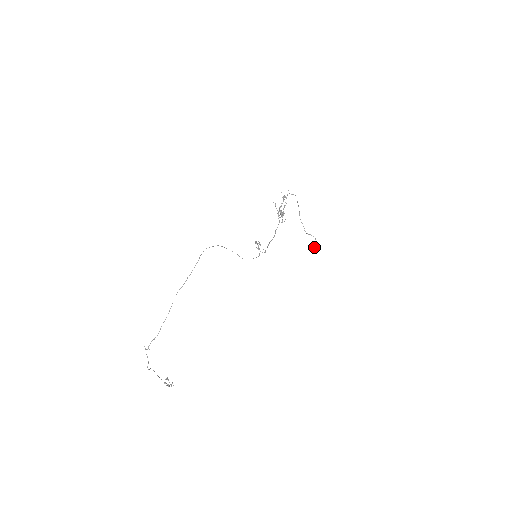
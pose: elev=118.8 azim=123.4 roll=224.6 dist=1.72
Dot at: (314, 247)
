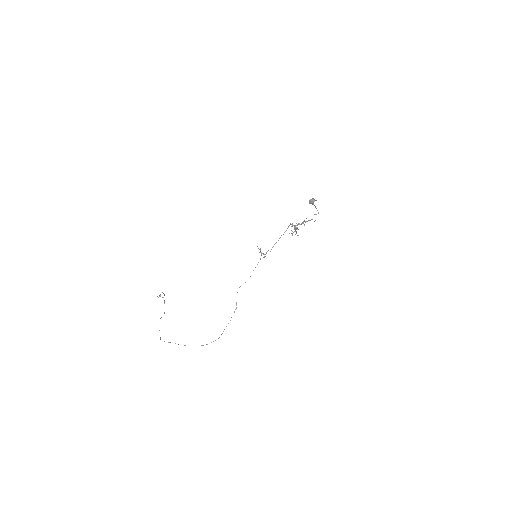
Dot at: occluded
